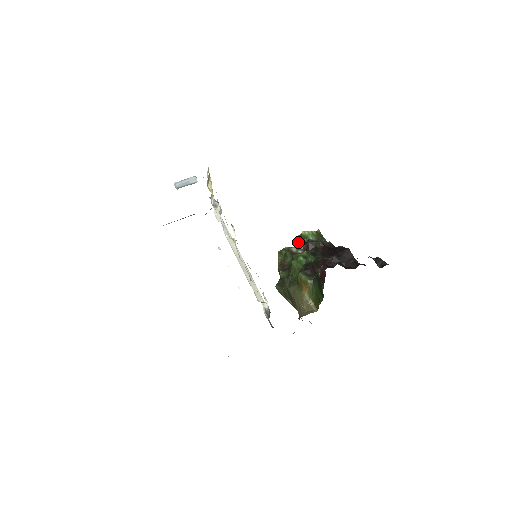
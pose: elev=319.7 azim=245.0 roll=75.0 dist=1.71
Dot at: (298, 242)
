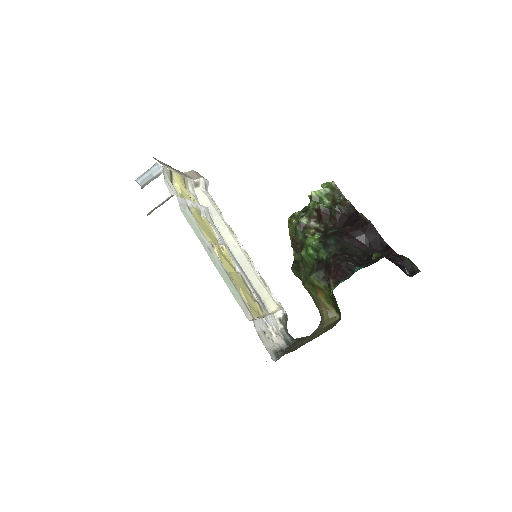
Dot at: (309, 204)
